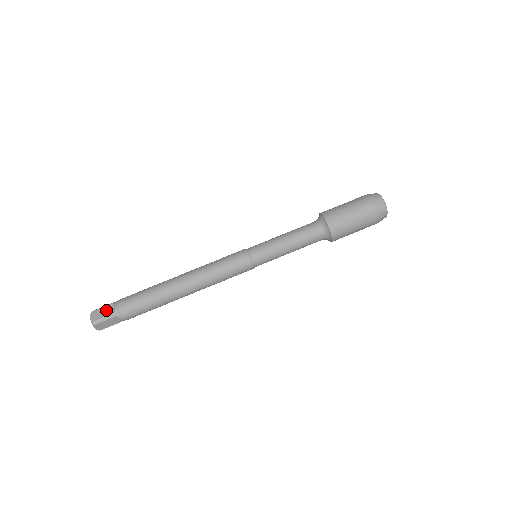
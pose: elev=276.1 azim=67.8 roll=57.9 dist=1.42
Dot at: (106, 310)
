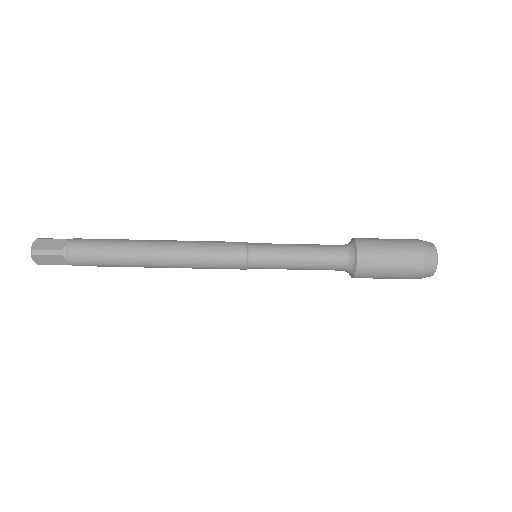
Dot at: (54, 243)
